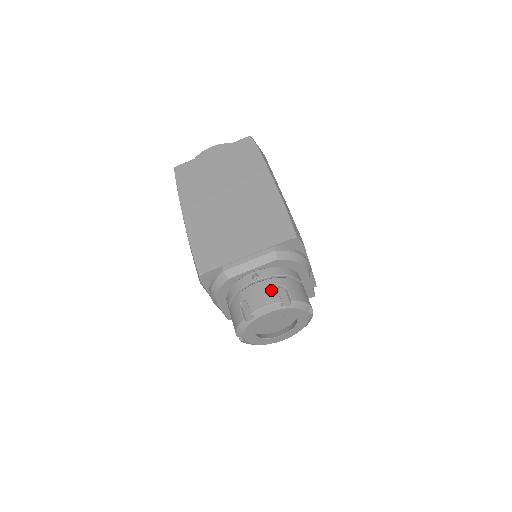
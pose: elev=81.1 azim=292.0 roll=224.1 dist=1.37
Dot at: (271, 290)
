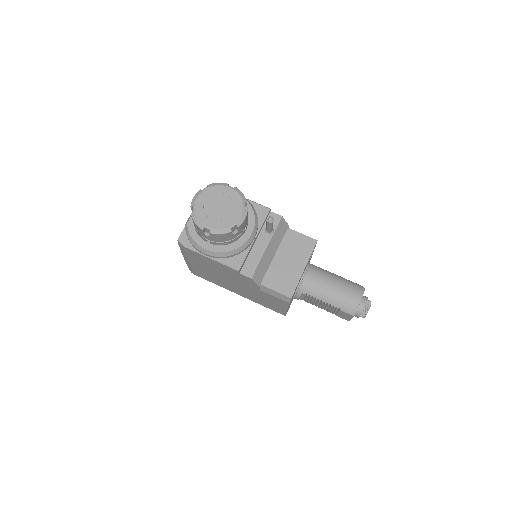
Dot at: occluded
